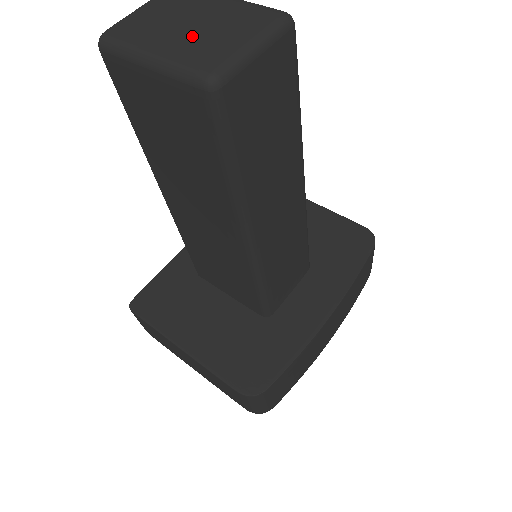
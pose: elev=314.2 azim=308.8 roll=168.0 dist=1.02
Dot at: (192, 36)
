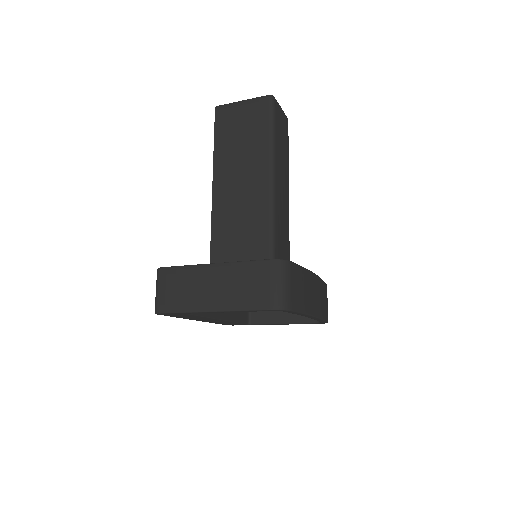
Dot at: occluded
